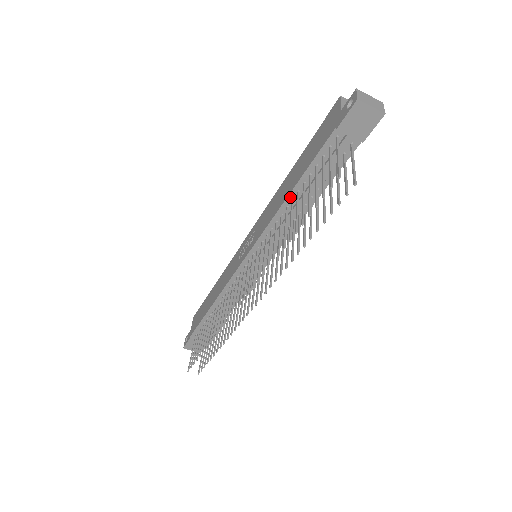
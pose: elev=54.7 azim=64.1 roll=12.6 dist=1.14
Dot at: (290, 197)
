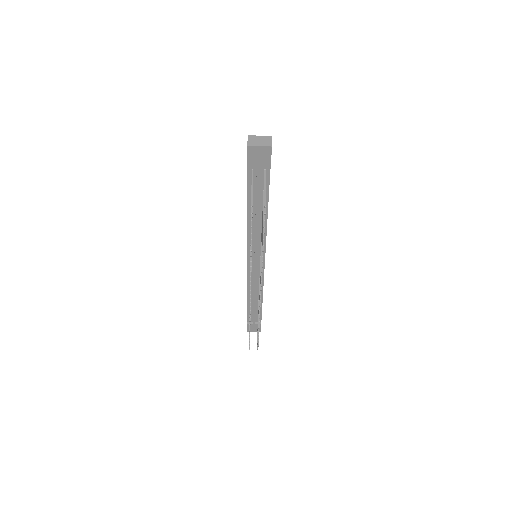
Dot at: (249, 215)
